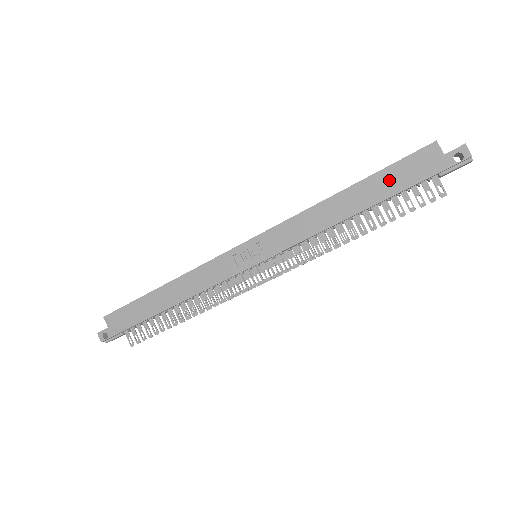
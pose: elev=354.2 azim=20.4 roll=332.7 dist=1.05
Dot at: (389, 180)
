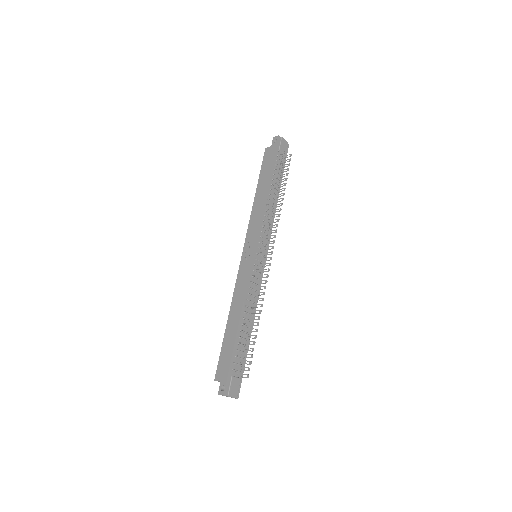
Dot at: (265, 171)
